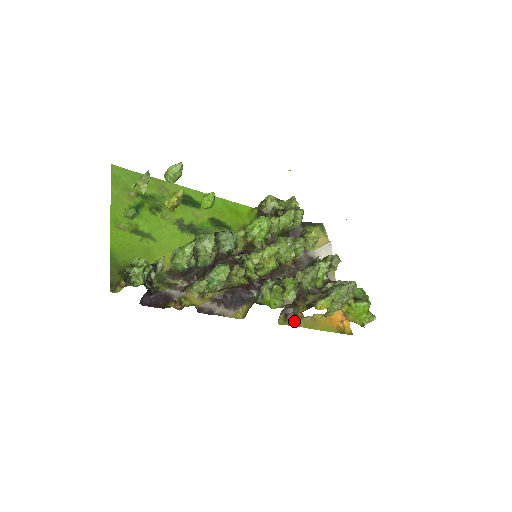
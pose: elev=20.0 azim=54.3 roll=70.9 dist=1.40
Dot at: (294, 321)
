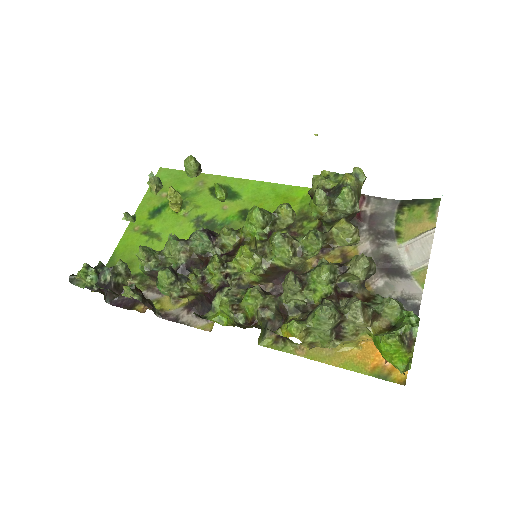
Dot at: (288, 345)
